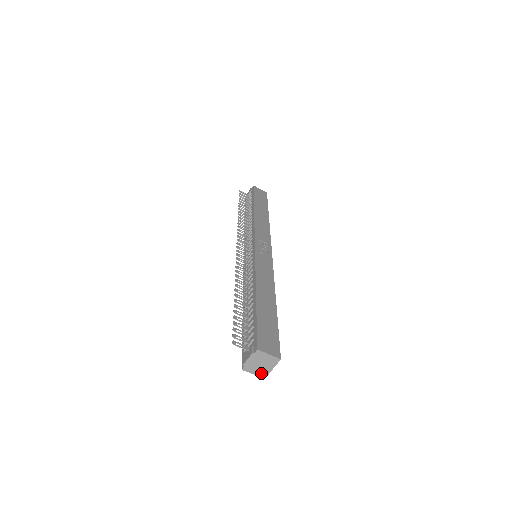
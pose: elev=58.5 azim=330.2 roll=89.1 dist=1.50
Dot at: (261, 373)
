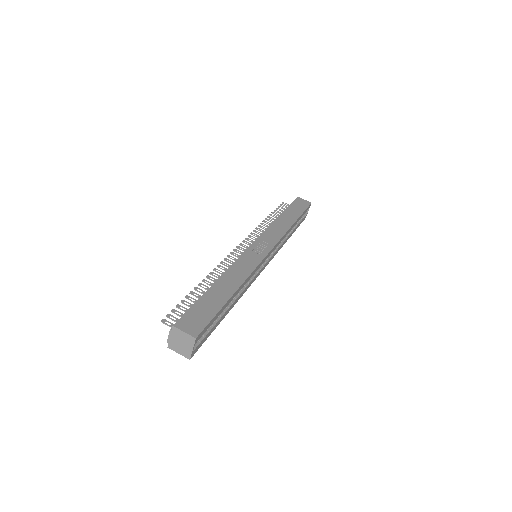
Dot at: (185, 353)
